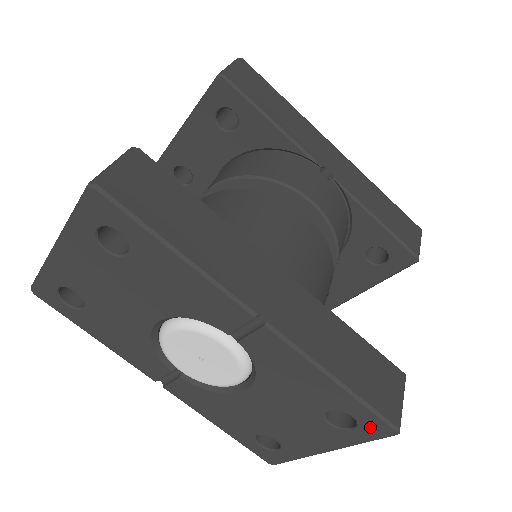
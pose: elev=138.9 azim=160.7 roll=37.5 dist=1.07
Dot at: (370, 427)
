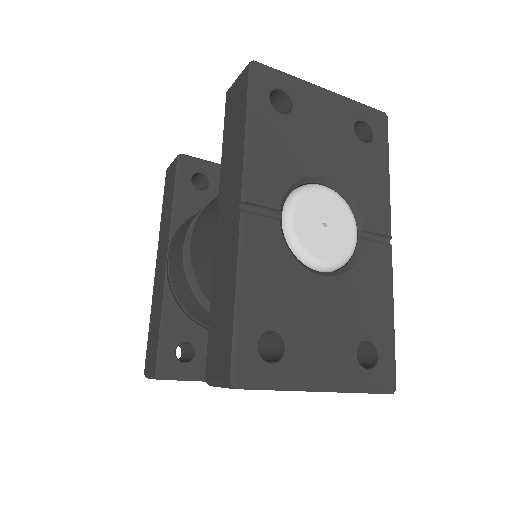
Dot at: (383, 373)
